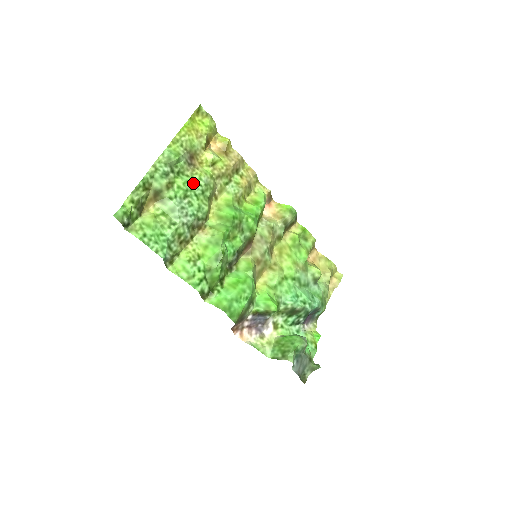
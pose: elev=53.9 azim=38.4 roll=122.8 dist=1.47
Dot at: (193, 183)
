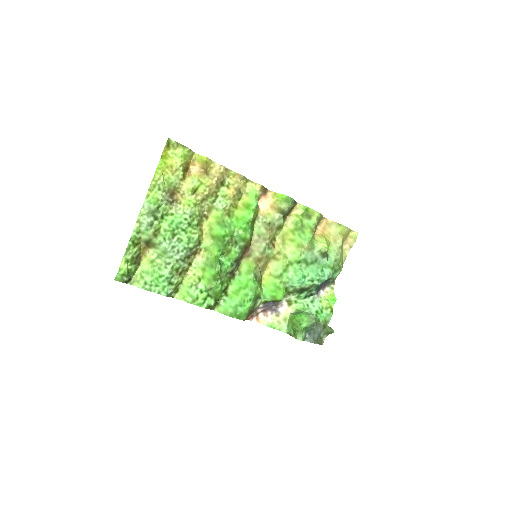
Dot at: (178, 221)
